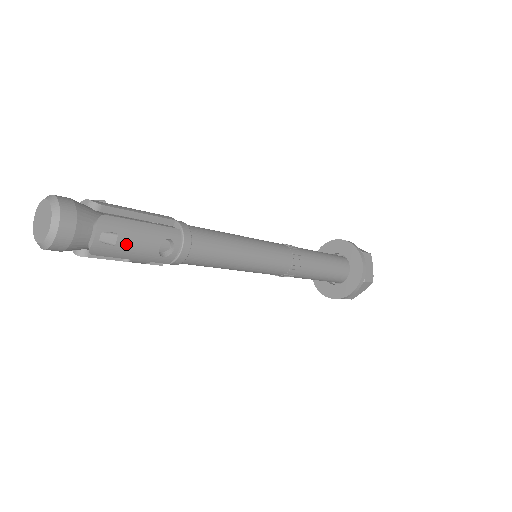
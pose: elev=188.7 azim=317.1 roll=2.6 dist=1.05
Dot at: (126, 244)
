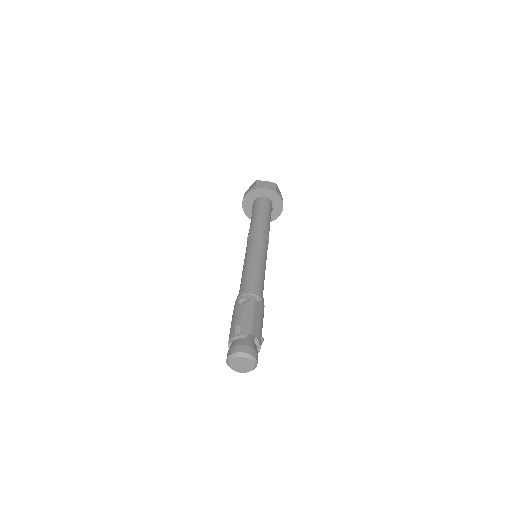
Dot at: occluded
